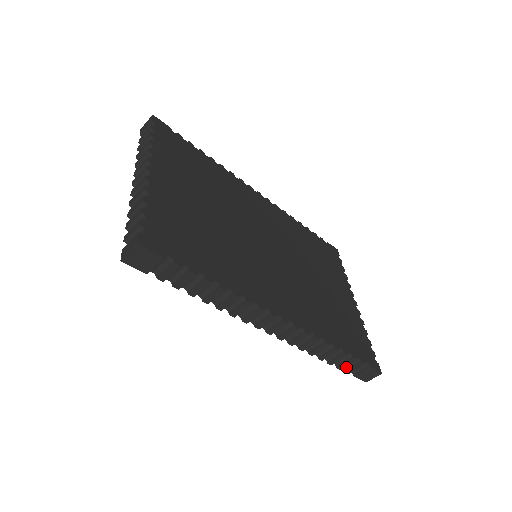
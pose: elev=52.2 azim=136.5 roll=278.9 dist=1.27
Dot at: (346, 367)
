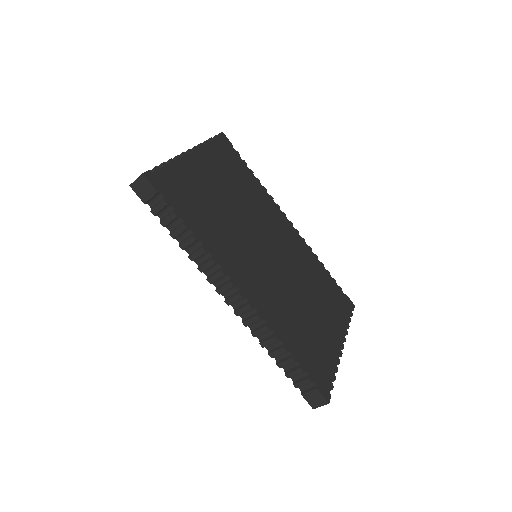
Dot at: (295, 380)
